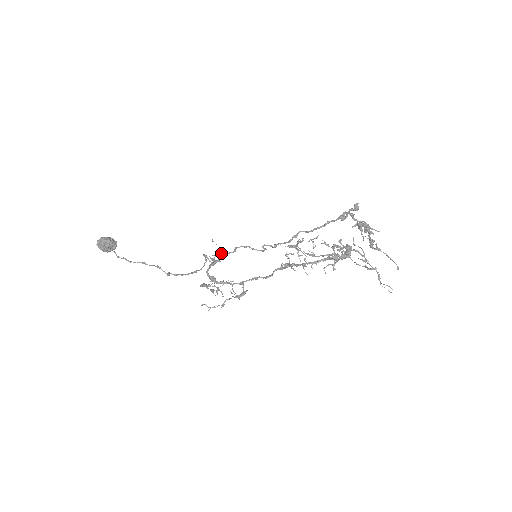
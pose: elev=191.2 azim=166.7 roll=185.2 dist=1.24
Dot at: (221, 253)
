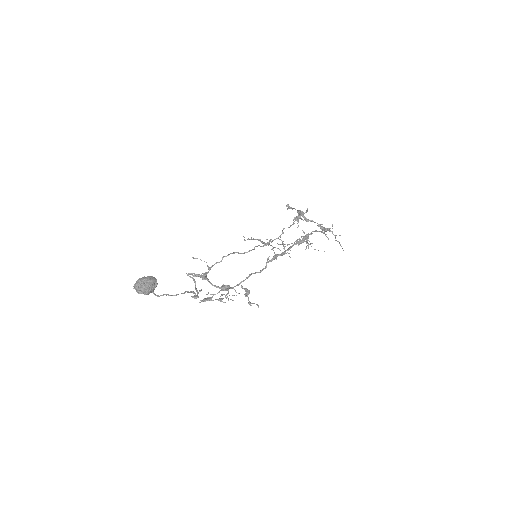
Dot at: occluded
